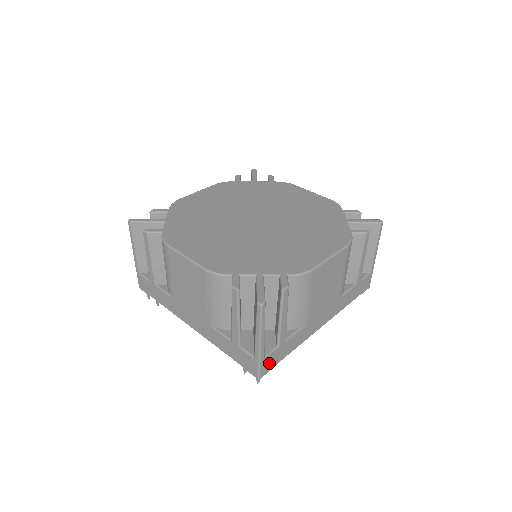
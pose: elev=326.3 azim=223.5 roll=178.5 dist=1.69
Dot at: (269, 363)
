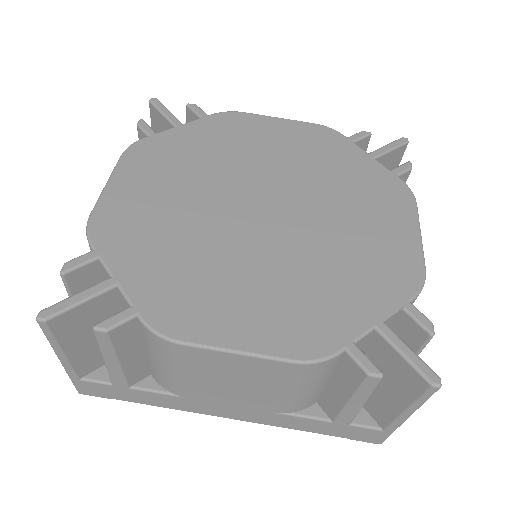
Dot at: (96, 389)
